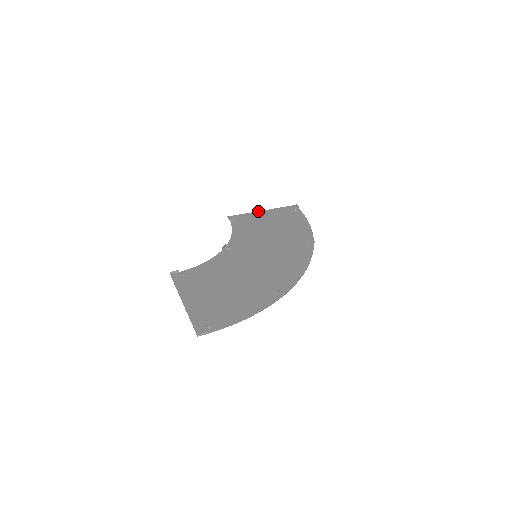
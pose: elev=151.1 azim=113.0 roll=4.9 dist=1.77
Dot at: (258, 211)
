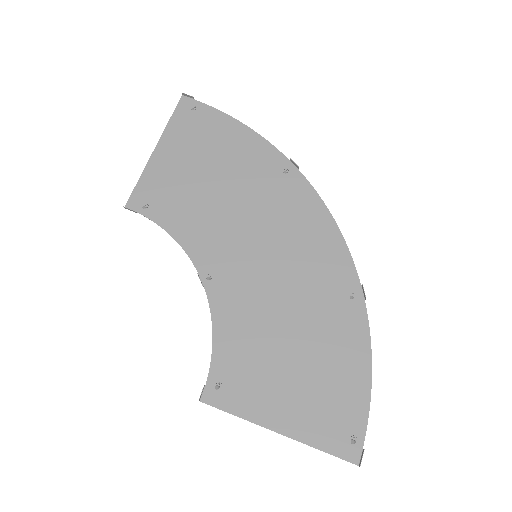
Dot at: (151, 156)
